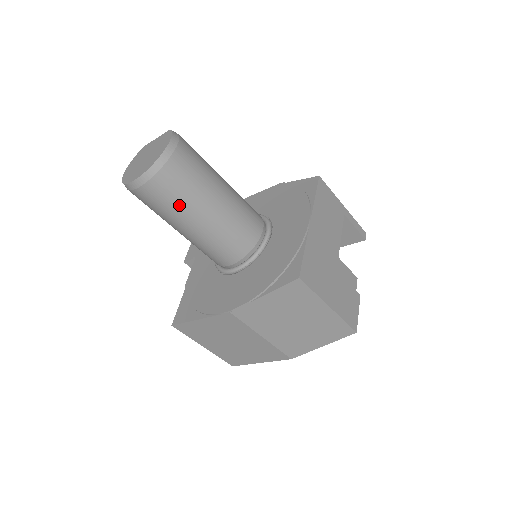
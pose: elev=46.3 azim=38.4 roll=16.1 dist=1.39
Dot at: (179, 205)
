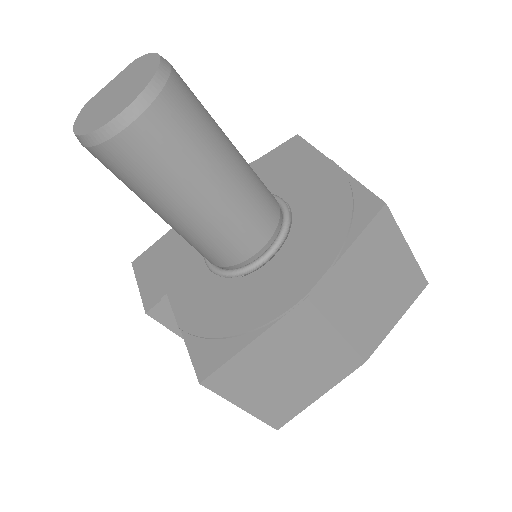
Dot at: (194, 149)
